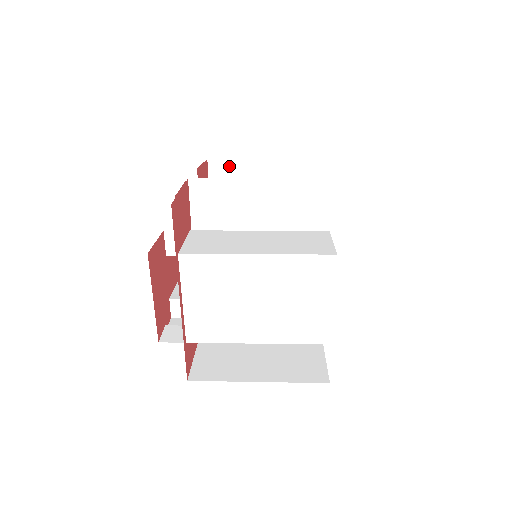
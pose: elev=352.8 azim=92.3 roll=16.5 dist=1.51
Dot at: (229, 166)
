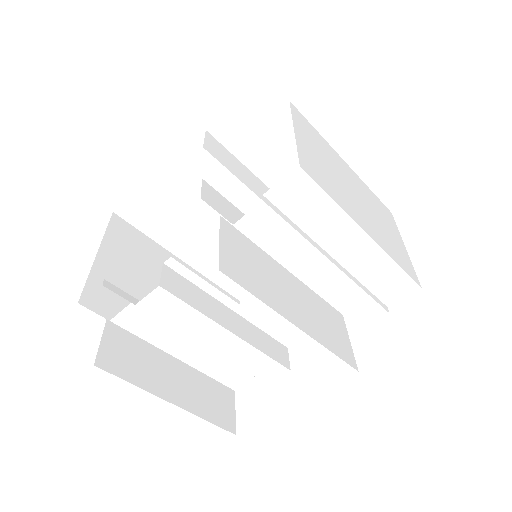
Dot at: occluded
